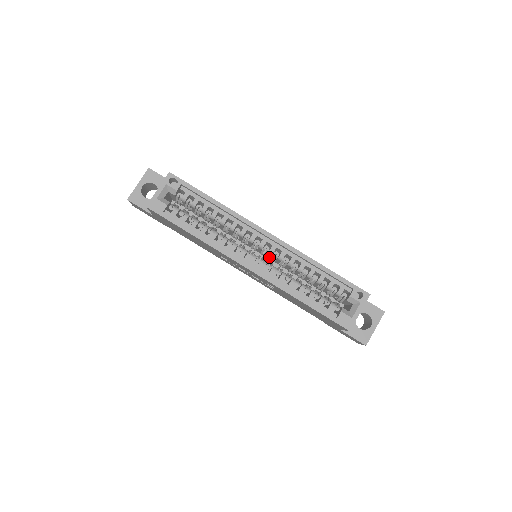
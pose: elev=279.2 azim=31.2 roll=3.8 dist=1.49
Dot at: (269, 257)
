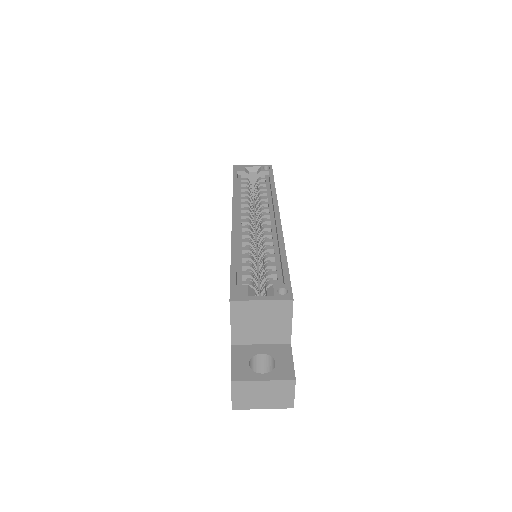
Dot at: occluded
